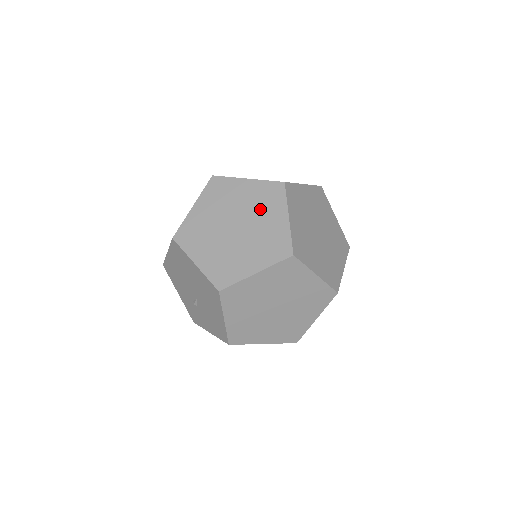
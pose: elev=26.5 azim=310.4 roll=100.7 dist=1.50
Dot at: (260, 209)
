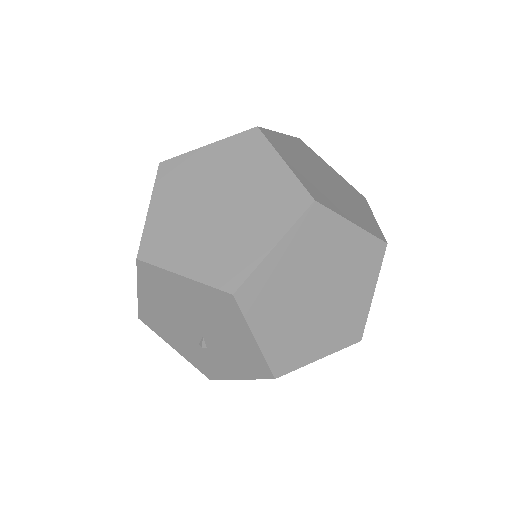
Dot at: (241, 170)
